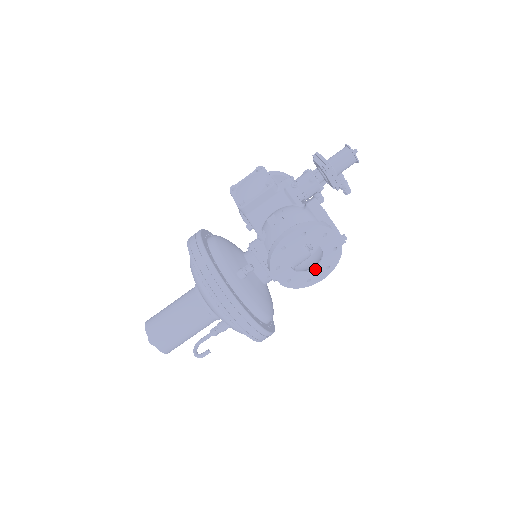
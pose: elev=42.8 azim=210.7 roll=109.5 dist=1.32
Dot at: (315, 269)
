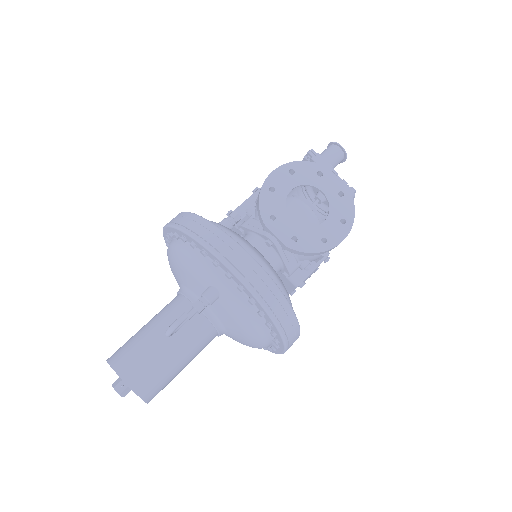
Dot at: (326, 223)
